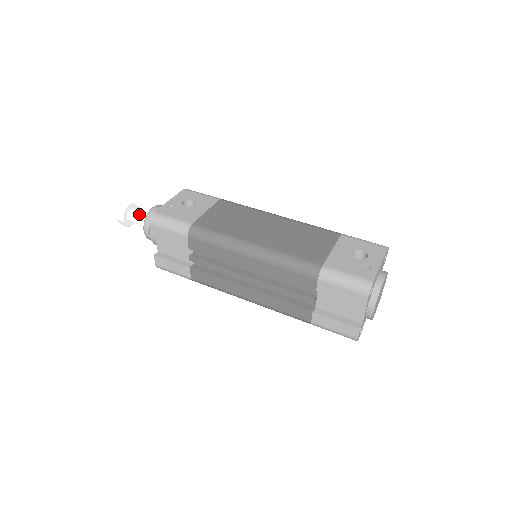
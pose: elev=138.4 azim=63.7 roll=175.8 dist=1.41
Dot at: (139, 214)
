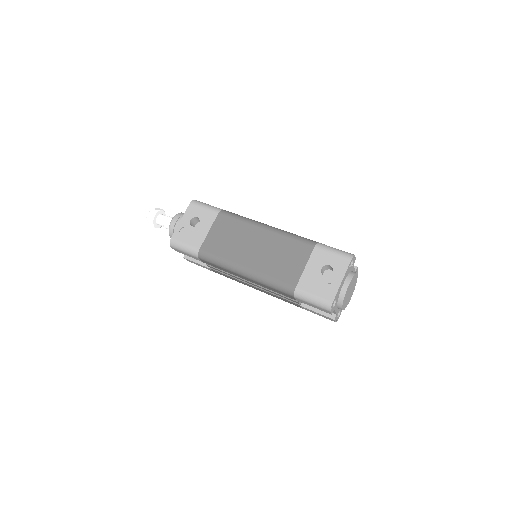
Dot at: (164, 223)
